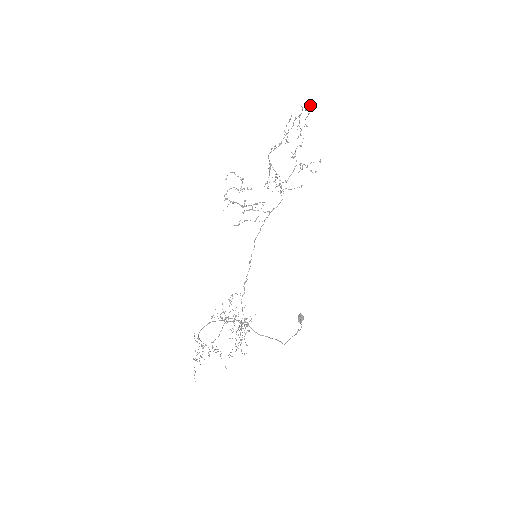
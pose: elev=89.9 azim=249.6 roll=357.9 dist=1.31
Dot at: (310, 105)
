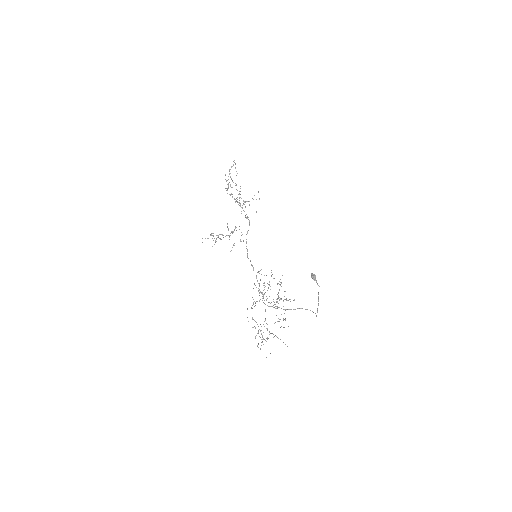
Dot at: occluded
